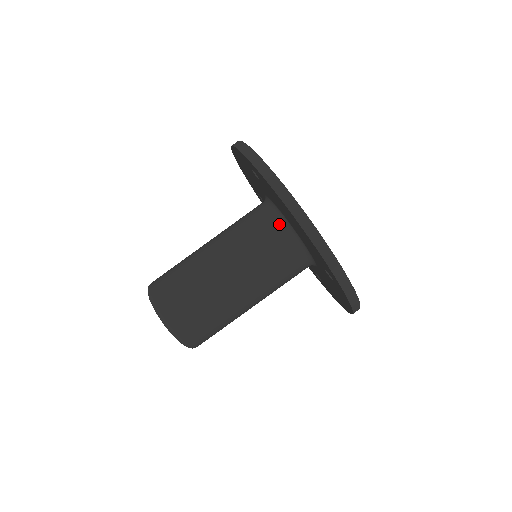
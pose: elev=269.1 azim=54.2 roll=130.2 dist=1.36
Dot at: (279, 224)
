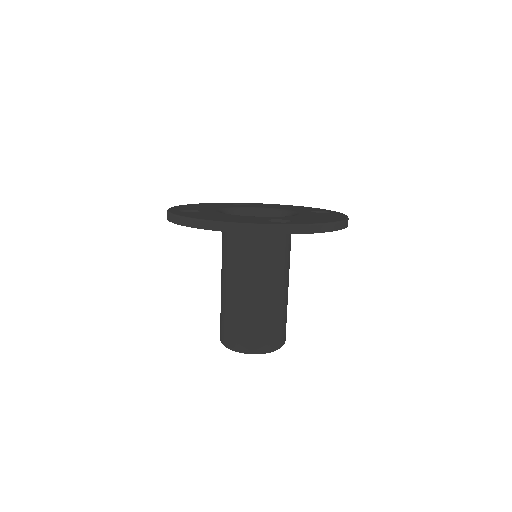
Dot at: occluded
